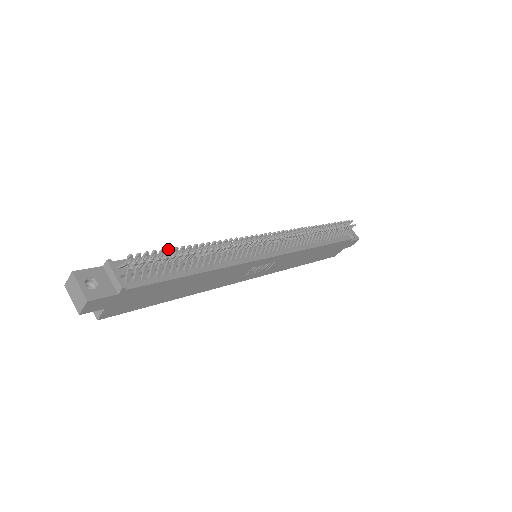
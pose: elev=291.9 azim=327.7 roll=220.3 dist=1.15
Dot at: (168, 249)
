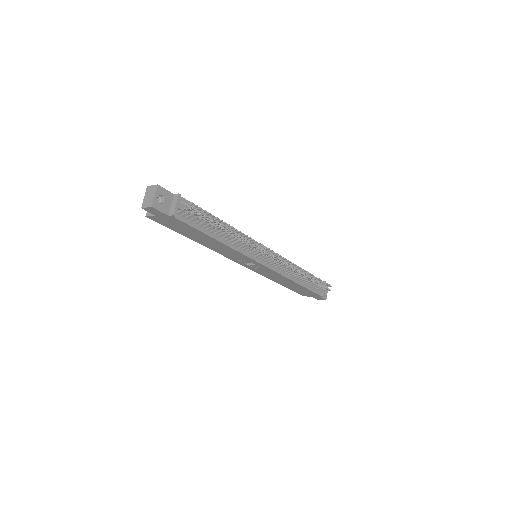
Dot at: (213, 215)
